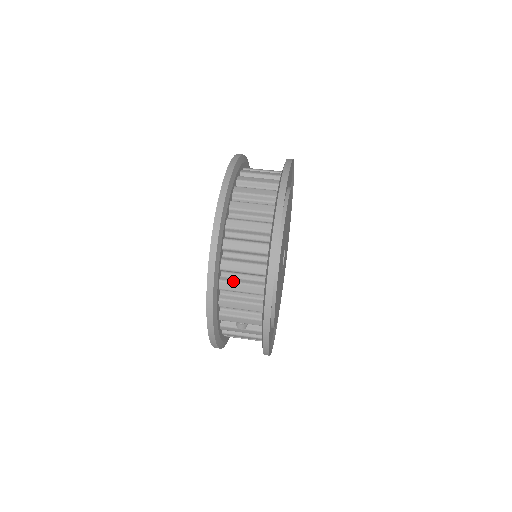
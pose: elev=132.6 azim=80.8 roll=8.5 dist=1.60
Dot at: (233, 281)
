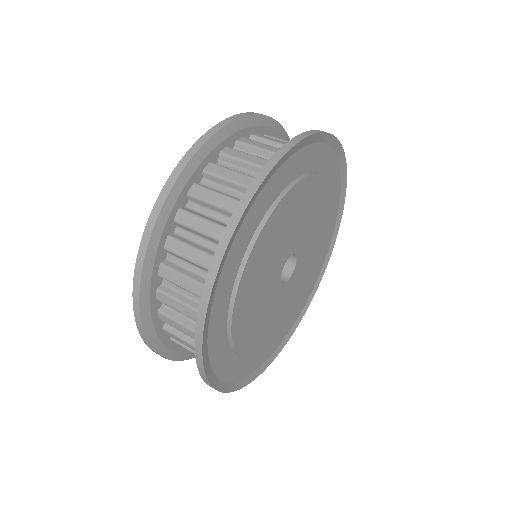
Dot at: (176, 334)
